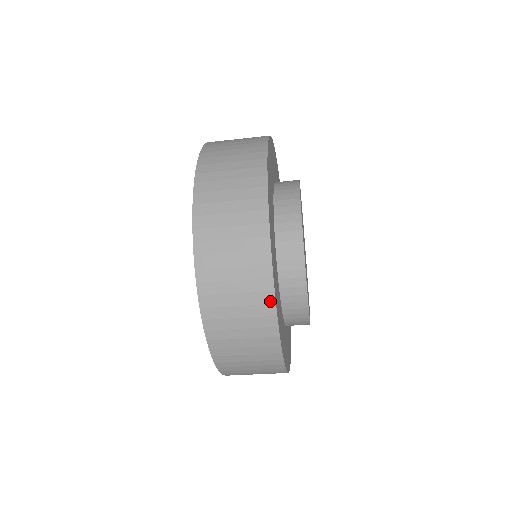
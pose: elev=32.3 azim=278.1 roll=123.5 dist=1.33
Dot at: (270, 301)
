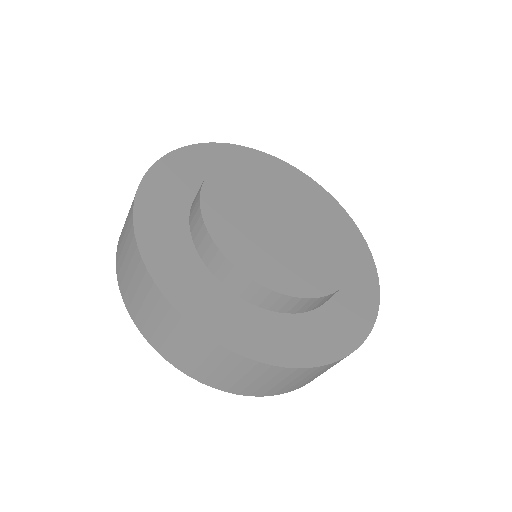
Dot at: (213, 345)
